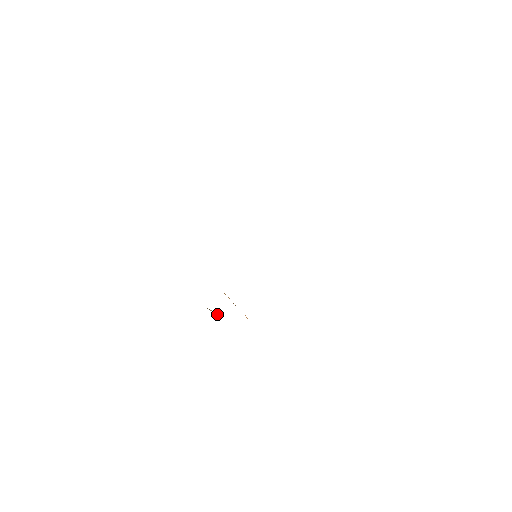
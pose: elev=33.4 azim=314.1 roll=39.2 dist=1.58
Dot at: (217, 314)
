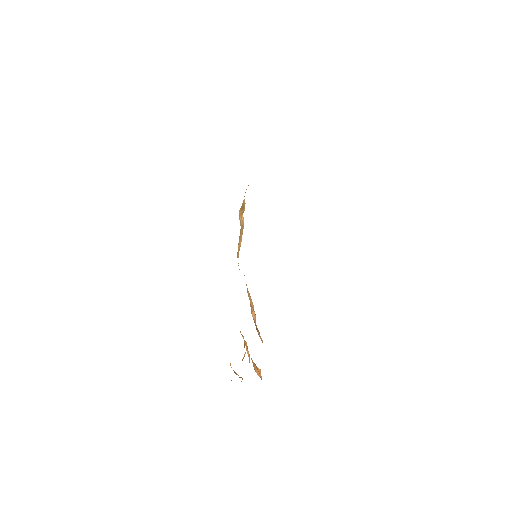
Dot at: (238, 375)
